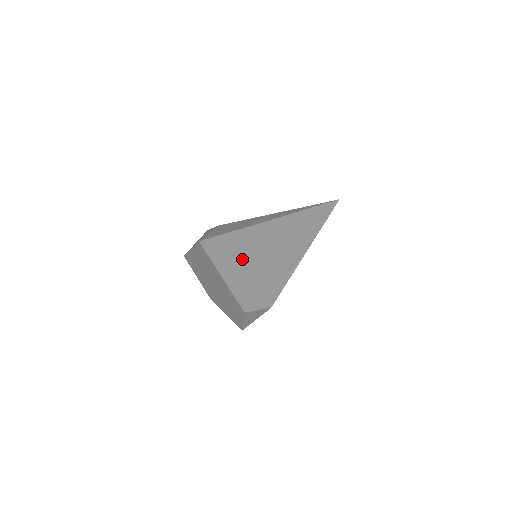
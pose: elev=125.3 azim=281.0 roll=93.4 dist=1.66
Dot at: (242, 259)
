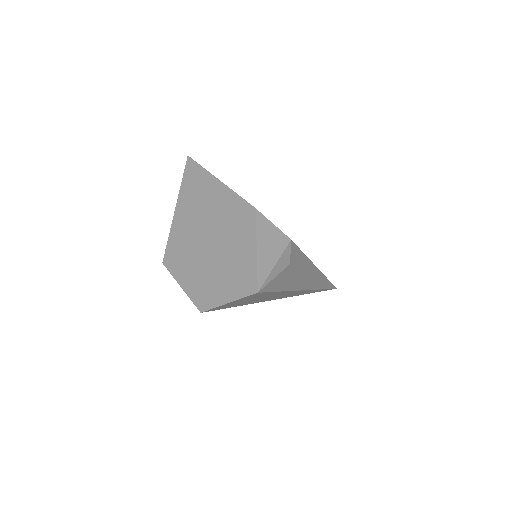
Dot at: occluded
